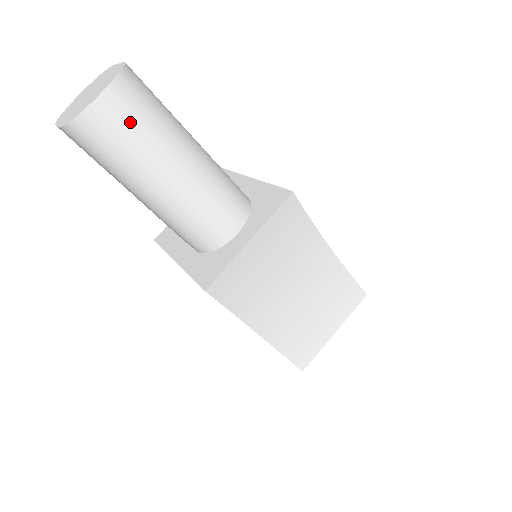
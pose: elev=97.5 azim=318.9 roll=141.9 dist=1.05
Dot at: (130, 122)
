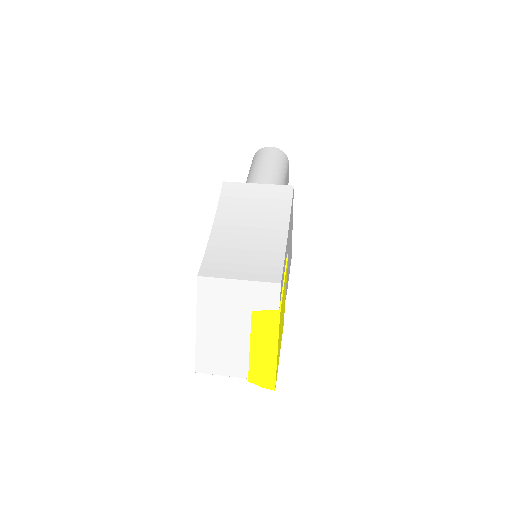
Dot at: (270, 154)
